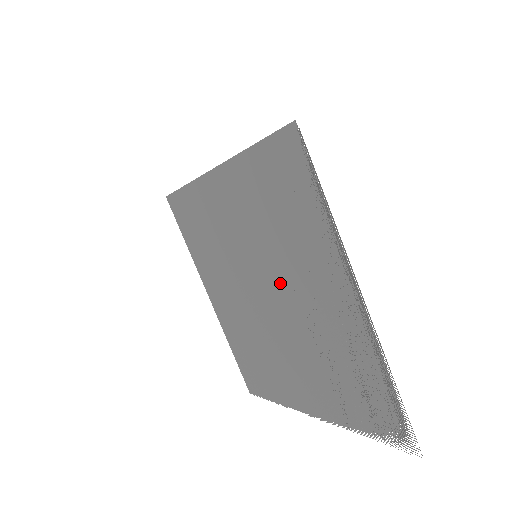
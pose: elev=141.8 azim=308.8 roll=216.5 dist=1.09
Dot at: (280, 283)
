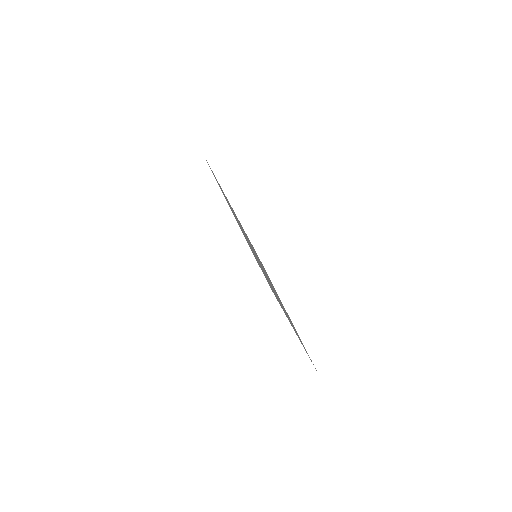
Dot at: (267, 277)
